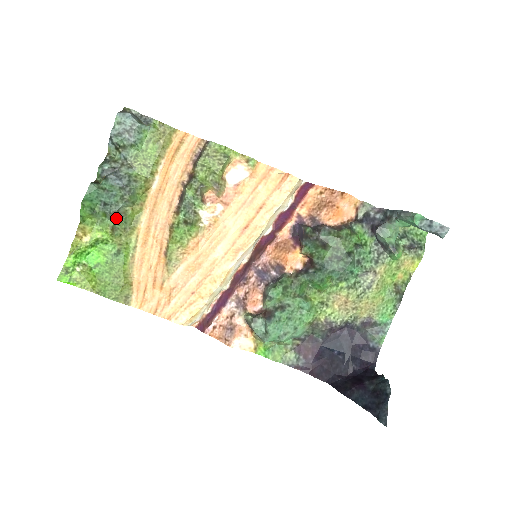
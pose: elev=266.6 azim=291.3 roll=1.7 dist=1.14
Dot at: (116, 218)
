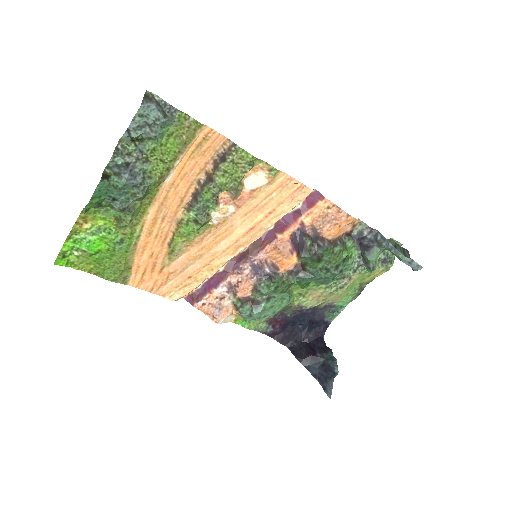
Dot at: (124, 212)
